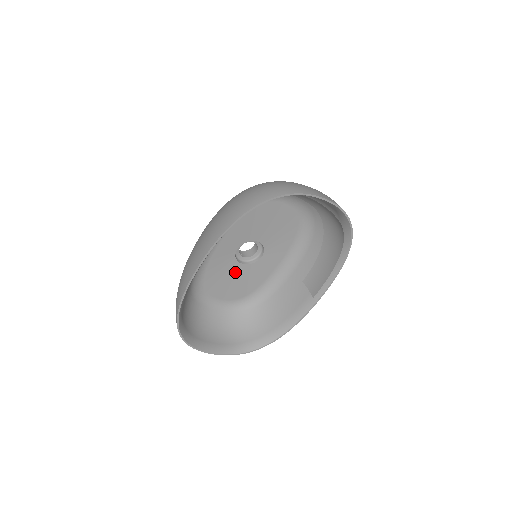
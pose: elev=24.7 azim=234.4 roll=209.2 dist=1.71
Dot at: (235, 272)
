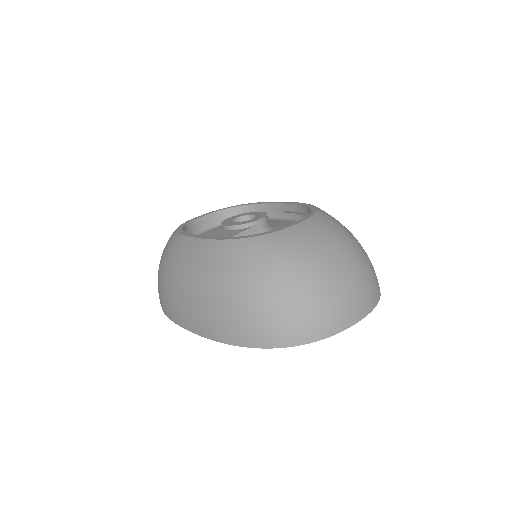
Dot at: occluded
